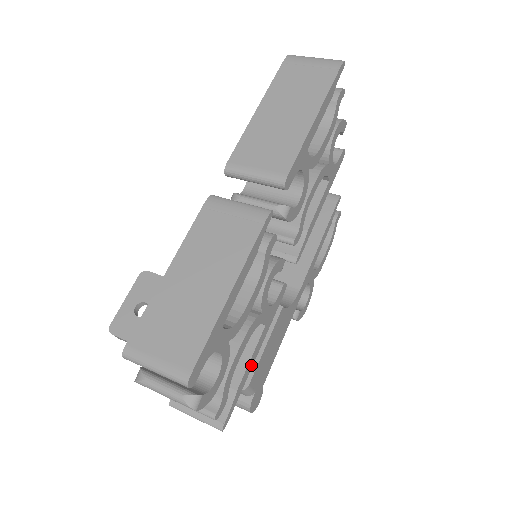
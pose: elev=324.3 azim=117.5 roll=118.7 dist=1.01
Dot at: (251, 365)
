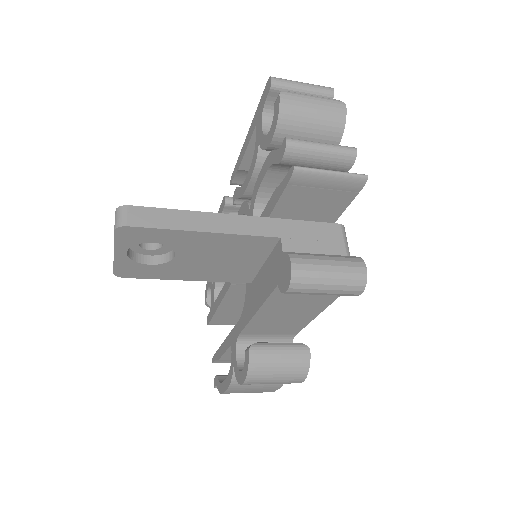
Dot at: (331, 221)
